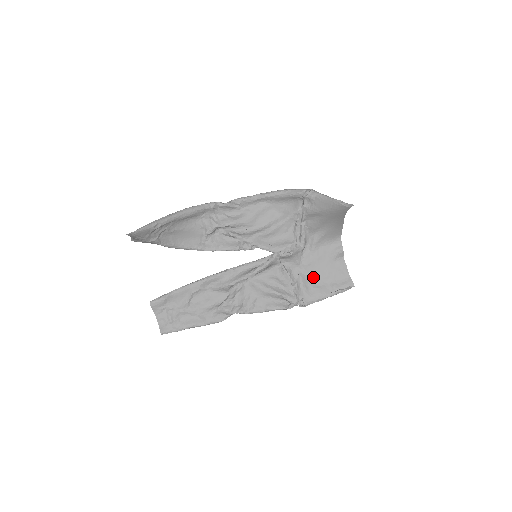
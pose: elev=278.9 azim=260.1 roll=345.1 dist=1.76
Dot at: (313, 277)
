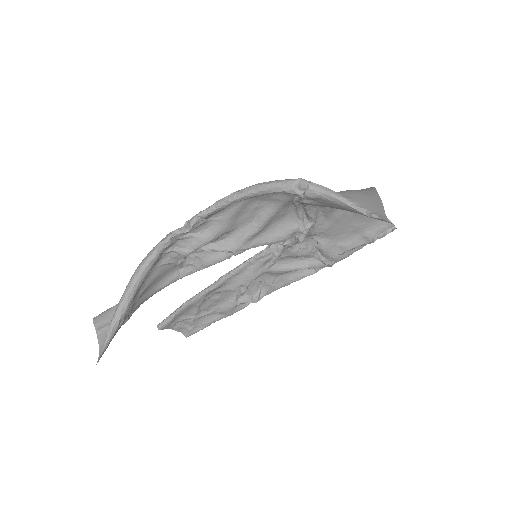
Dot at: (337, 236)
